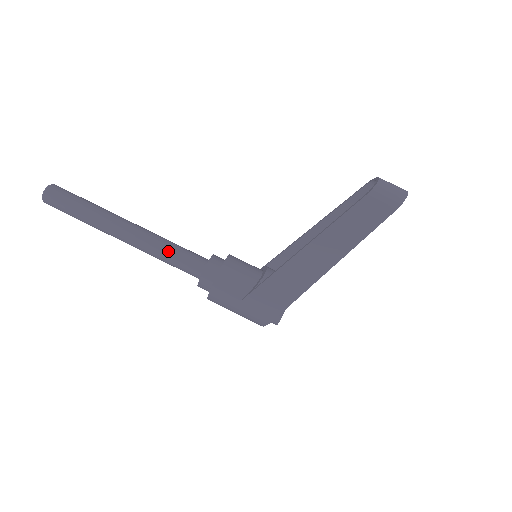
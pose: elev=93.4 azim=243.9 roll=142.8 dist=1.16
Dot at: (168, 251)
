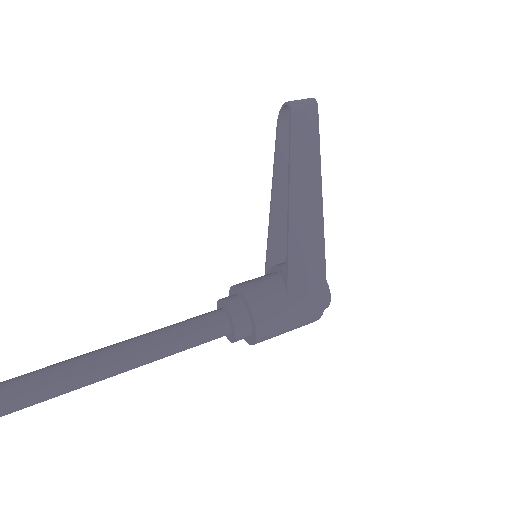
Dot at: (176, 330)
